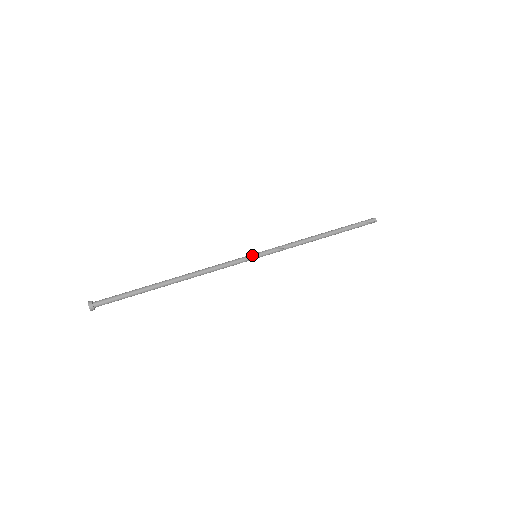
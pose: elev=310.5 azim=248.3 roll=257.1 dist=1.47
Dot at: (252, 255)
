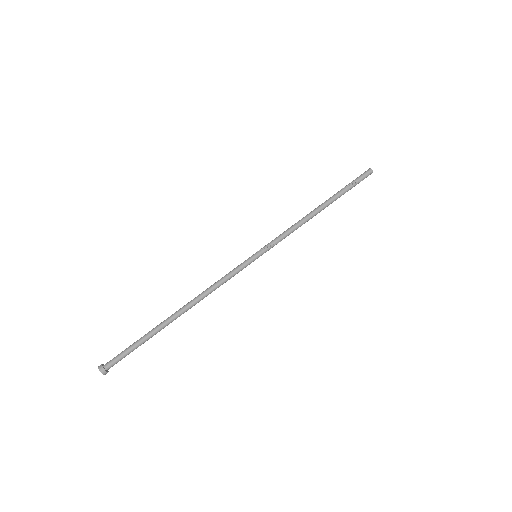
Dot at: (254, 260)
